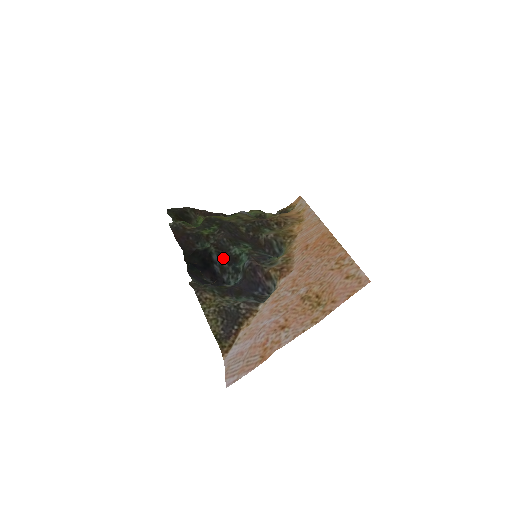
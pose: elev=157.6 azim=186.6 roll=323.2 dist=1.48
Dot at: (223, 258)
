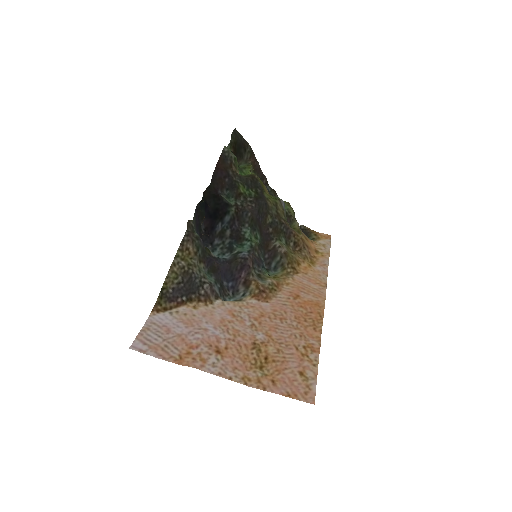
Dot at: (232, 226)
